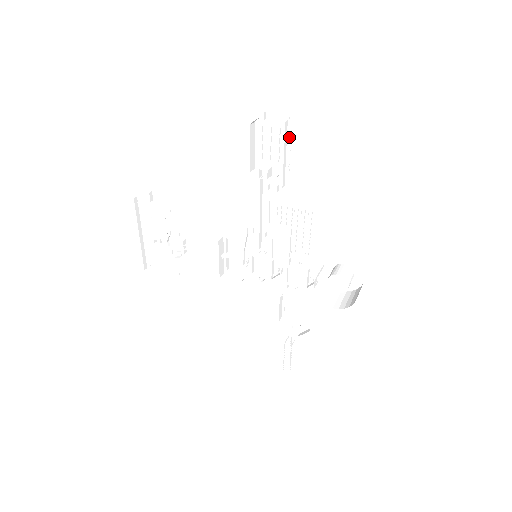
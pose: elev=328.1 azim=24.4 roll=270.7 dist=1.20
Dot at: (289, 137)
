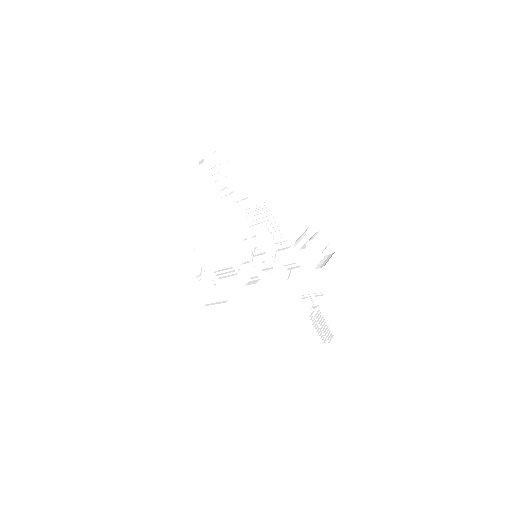
Dot at: (225, 160)
